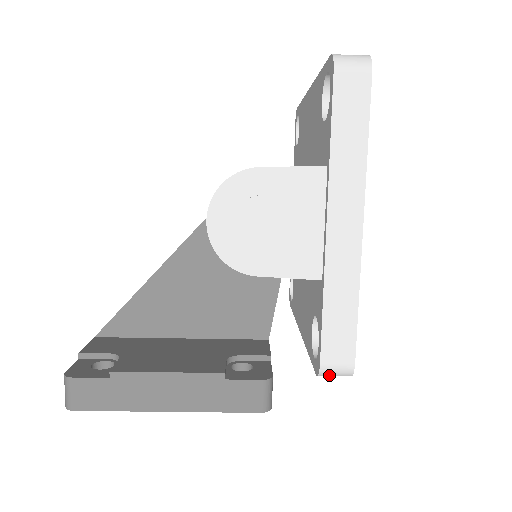
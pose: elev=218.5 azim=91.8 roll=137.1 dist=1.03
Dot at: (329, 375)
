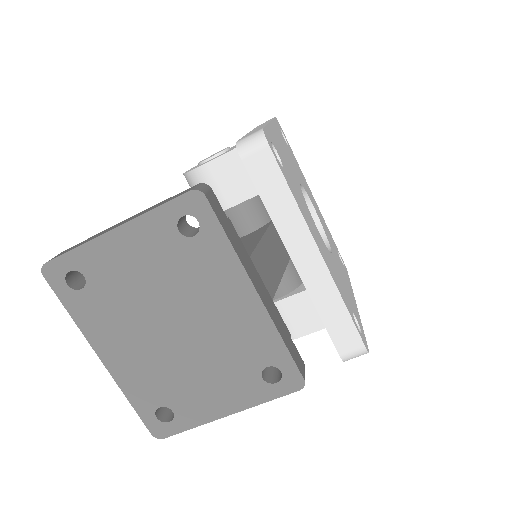
Dot at: (246, 146)
